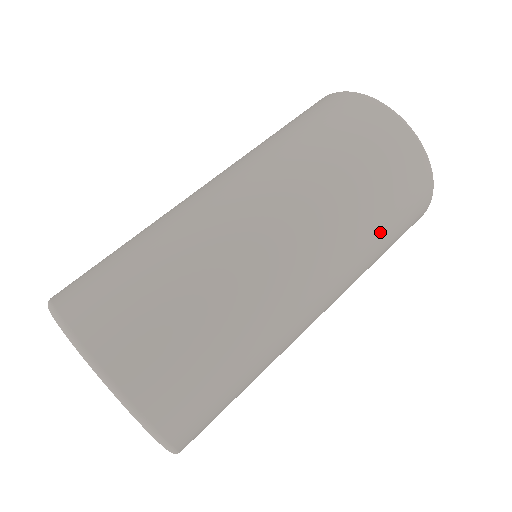
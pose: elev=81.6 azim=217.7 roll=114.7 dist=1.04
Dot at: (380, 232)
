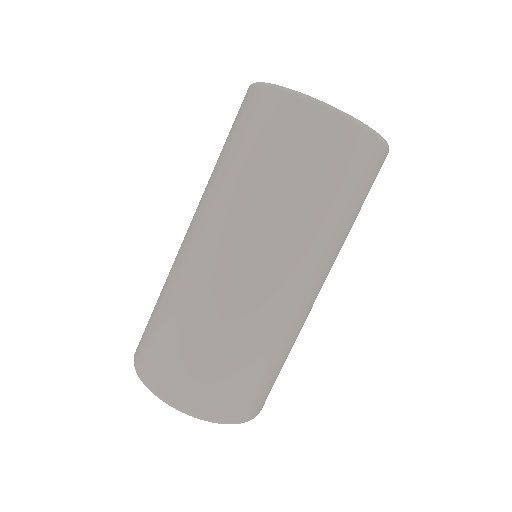
Dot at: (353, 220)
